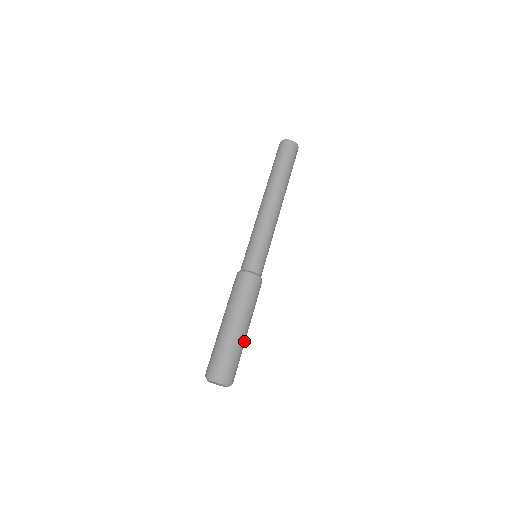
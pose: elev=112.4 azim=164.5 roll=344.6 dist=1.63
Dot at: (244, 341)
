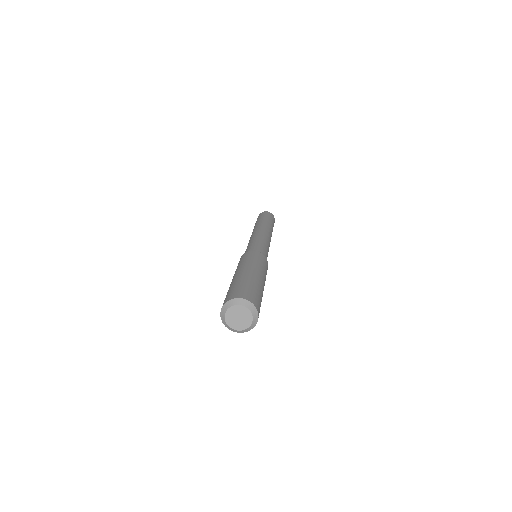
Dot at: (251, 278)
